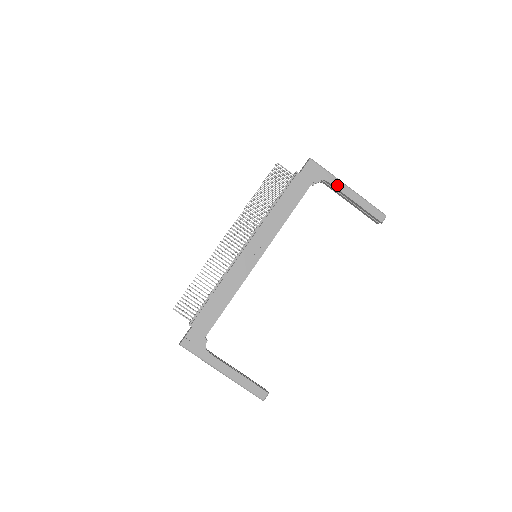
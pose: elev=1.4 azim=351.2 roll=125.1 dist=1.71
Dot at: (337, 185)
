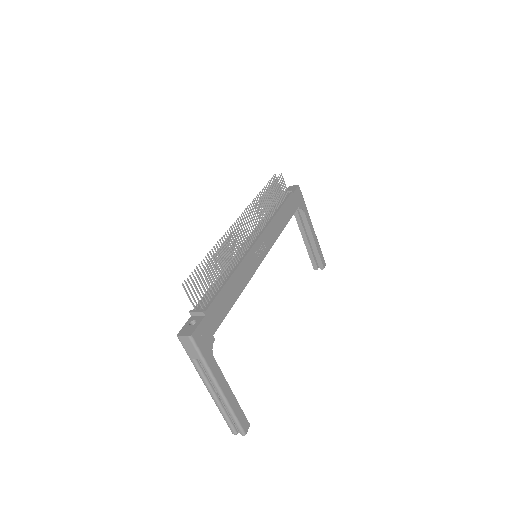
Dot at: (309, 220)
